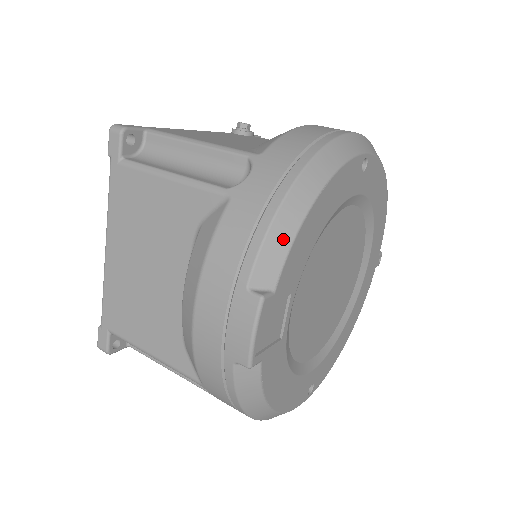
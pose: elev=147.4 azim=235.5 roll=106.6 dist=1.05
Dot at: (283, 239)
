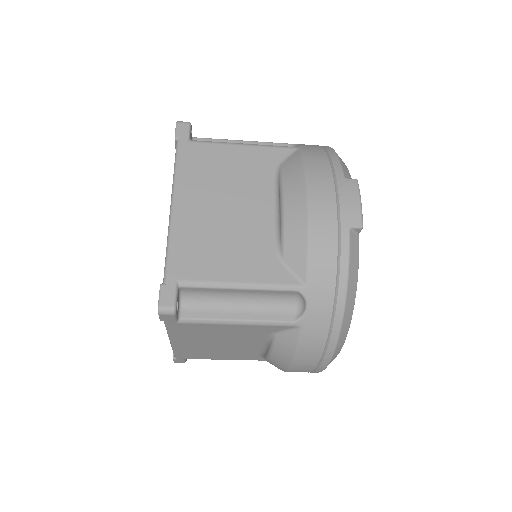
Dot at: (344, 163)
